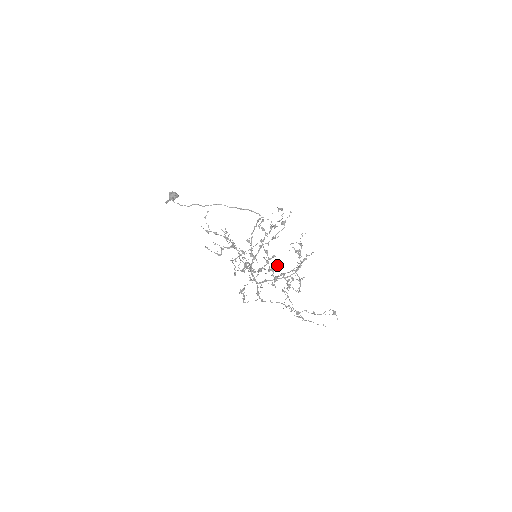
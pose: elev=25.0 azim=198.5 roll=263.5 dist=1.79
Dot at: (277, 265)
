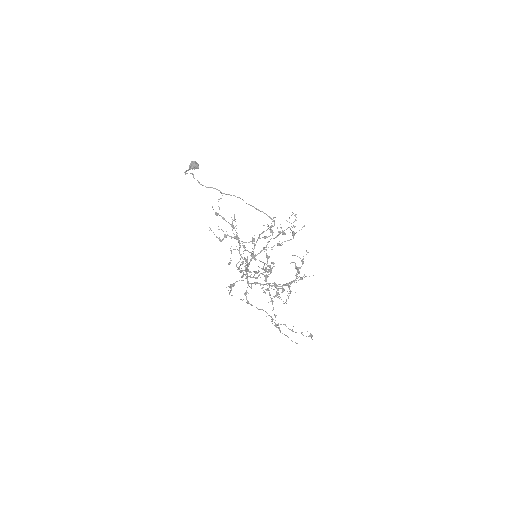
Dot at: (272, 268)
